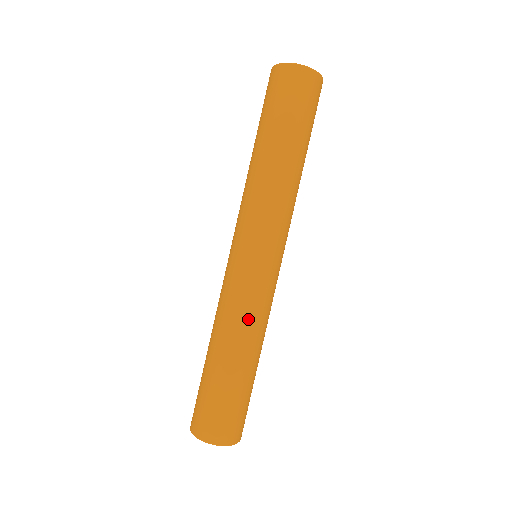
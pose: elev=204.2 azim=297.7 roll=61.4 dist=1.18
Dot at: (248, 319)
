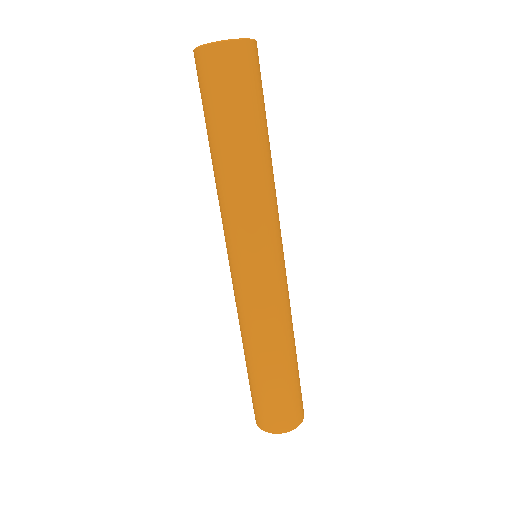
Dot at: (271, 323)
